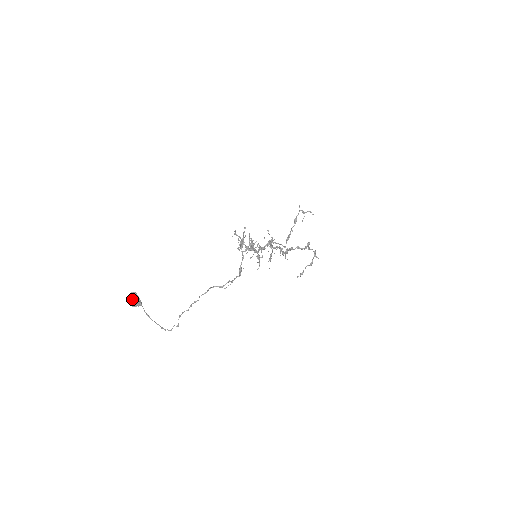
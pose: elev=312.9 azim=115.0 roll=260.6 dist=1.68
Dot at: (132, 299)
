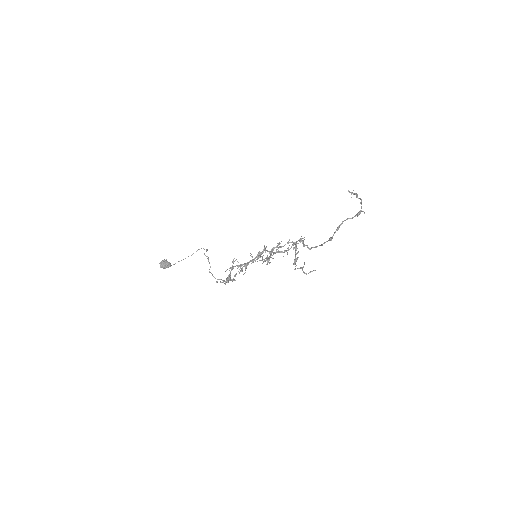
Dot at: (163, 267)
